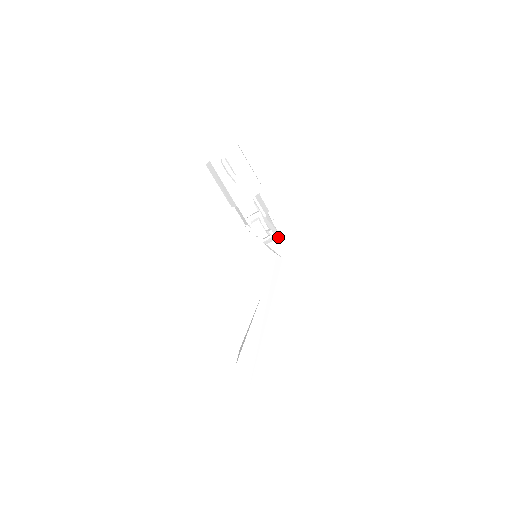
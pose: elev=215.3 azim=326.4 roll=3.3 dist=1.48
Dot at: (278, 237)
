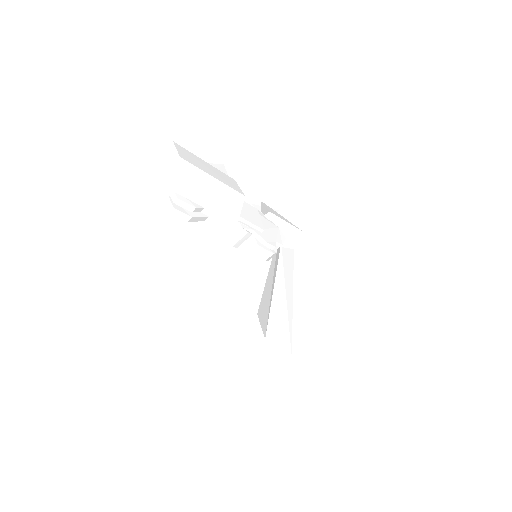
Dot at: occluded
